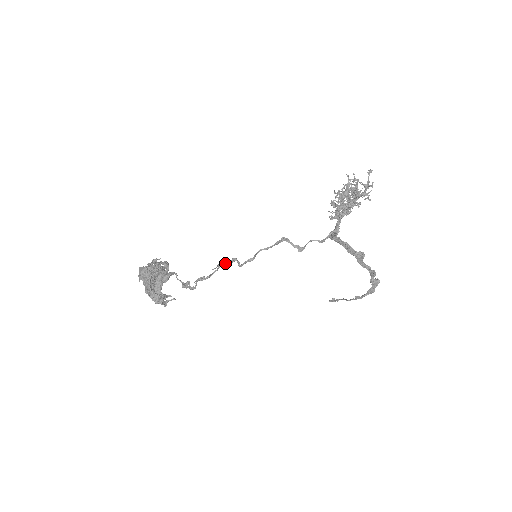
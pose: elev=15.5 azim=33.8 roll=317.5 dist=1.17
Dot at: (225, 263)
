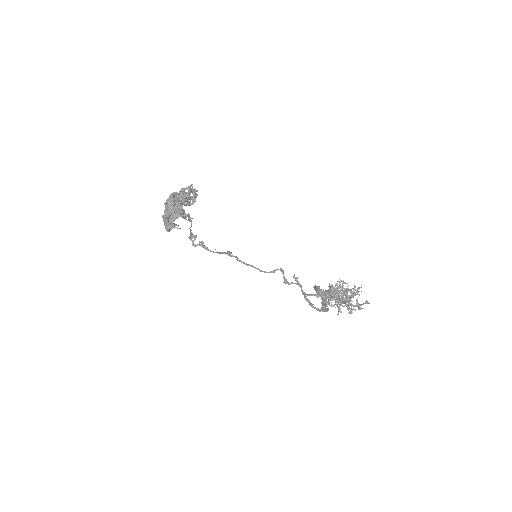
Dot at: (228, 253)
